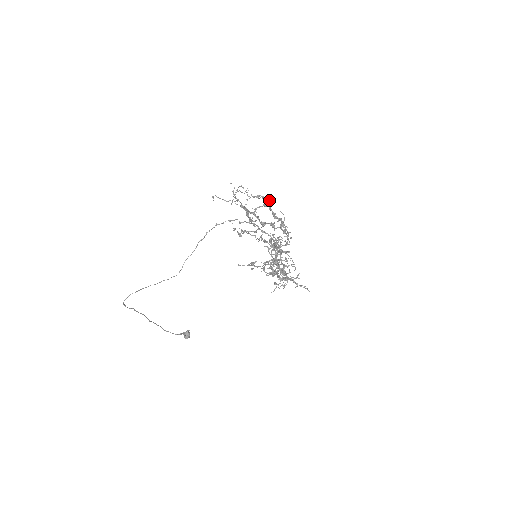
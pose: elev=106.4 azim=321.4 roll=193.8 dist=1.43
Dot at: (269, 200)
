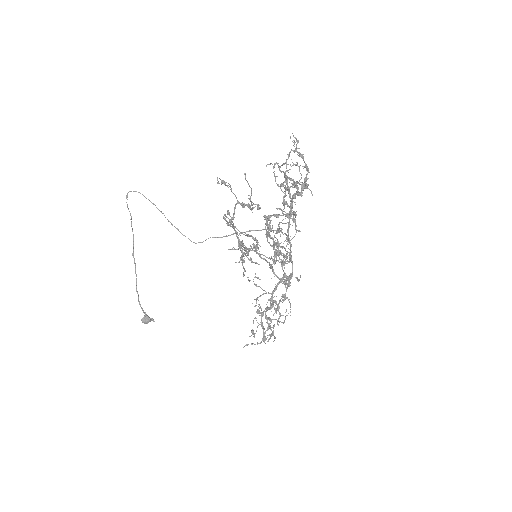
Dot at: (307, 167)
